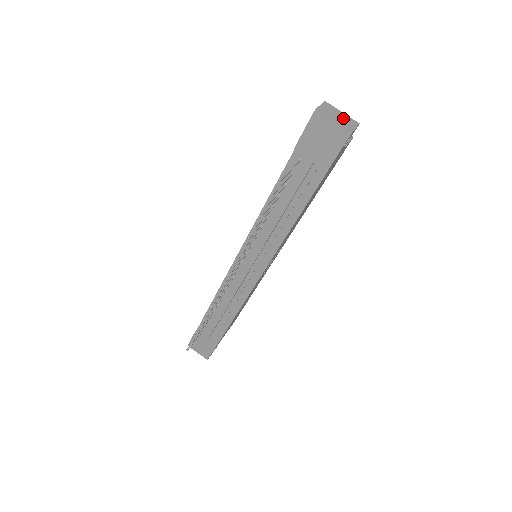
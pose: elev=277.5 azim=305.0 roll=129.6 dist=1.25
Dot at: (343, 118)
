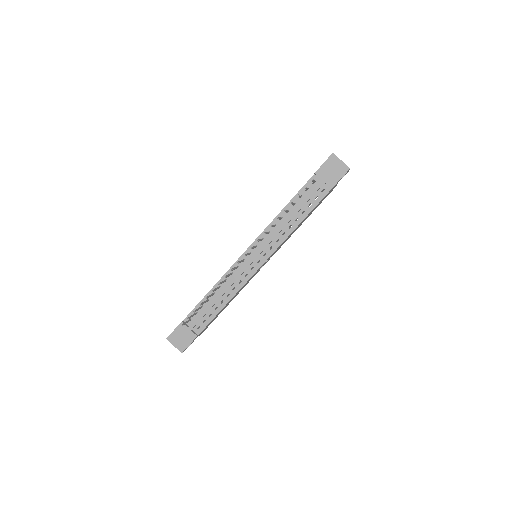
Dot at: occluded
